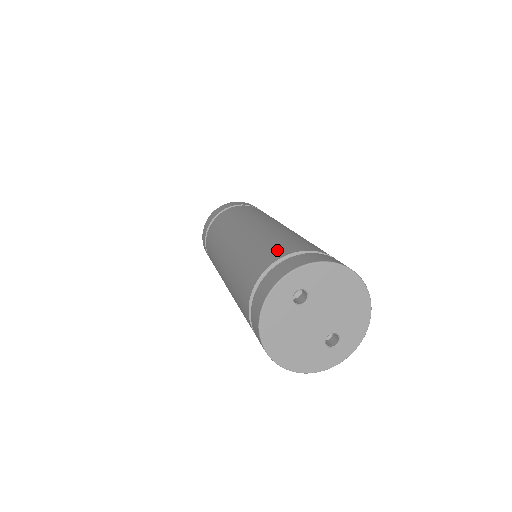
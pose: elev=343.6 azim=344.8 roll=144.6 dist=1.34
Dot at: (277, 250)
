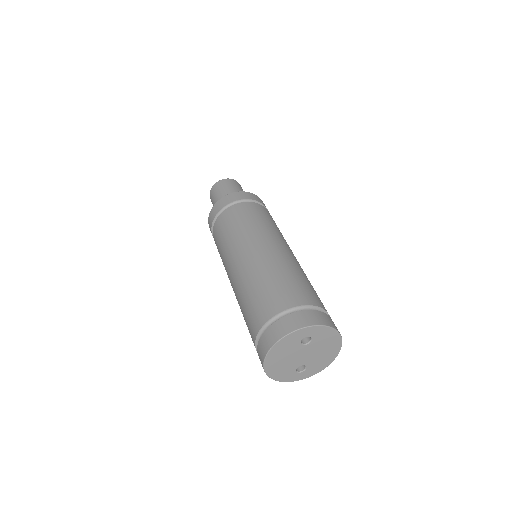
Dot at: (302, 294)
